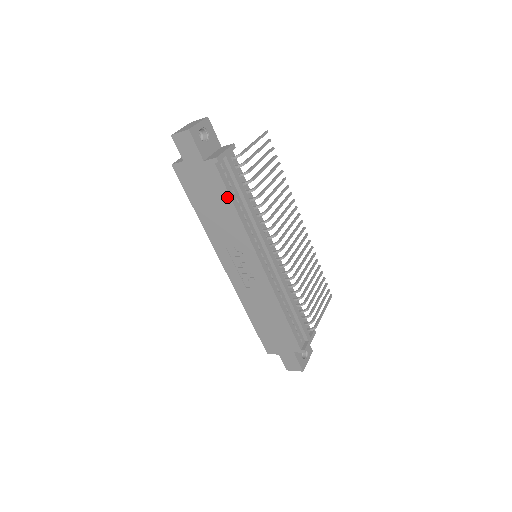
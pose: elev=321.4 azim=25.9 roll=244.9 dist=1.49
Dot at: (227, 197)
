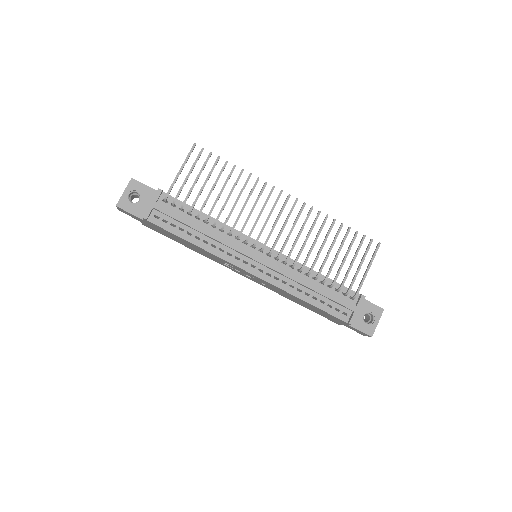
Dot at: (178, 237)
